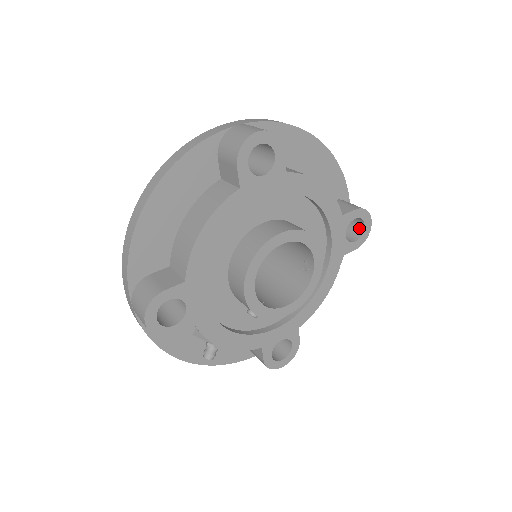
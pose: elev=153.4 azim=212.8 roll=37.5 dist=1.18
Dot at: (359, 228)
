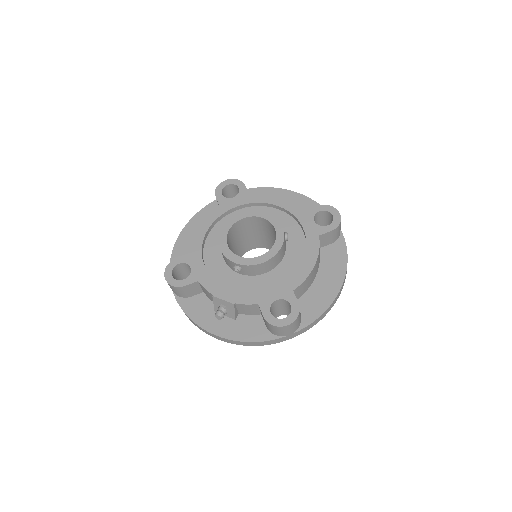
Dot at: occluded
